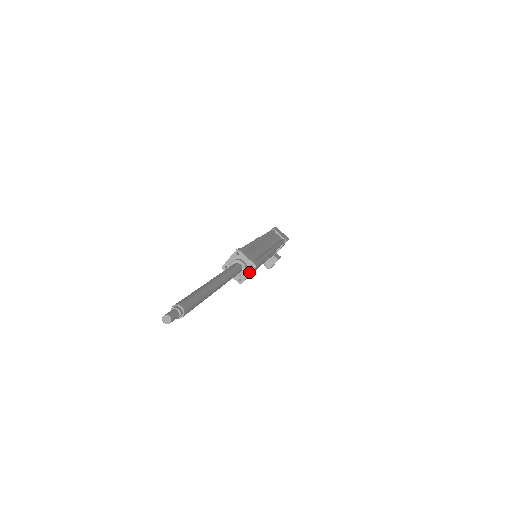
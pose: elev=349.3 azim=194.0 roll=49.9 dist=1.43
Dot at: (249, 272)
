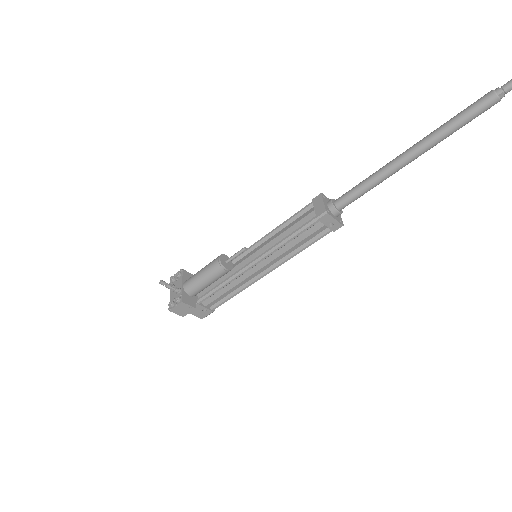
Dot at: (337, 219)
